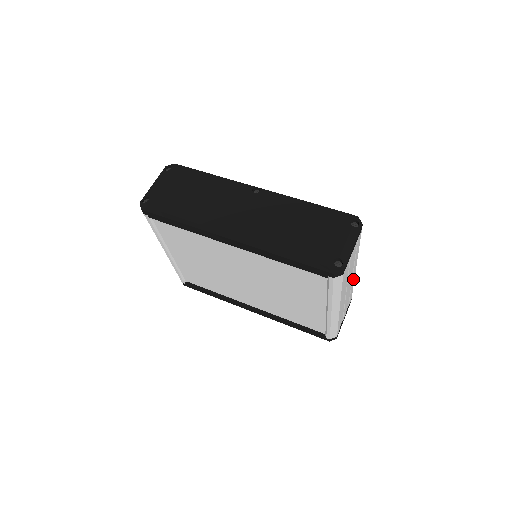
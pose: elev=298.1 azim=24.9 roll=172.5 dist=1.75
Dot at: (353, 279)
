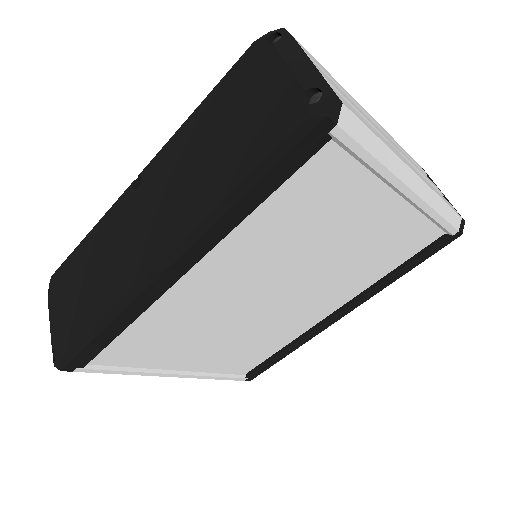
Dot at: occluded
